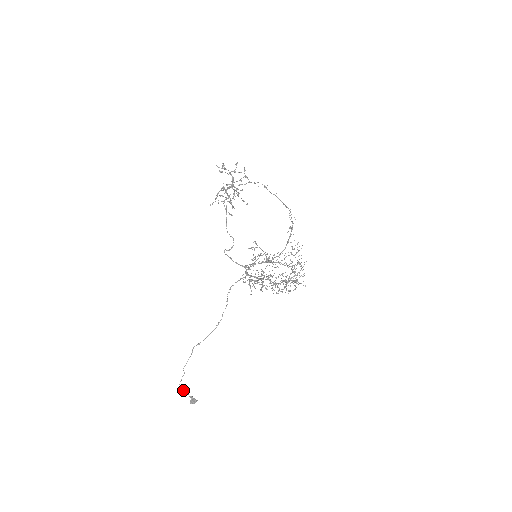
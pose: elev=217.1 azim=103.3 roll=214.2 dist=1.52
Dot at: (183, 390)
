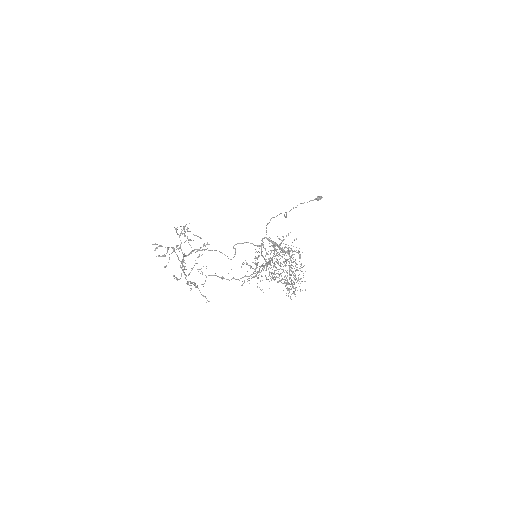
Dot at: occluded
